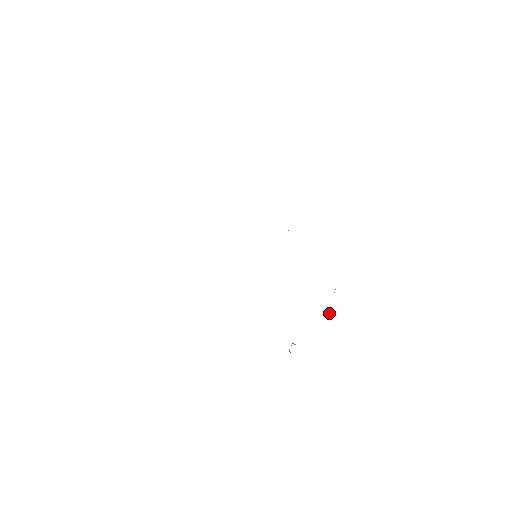
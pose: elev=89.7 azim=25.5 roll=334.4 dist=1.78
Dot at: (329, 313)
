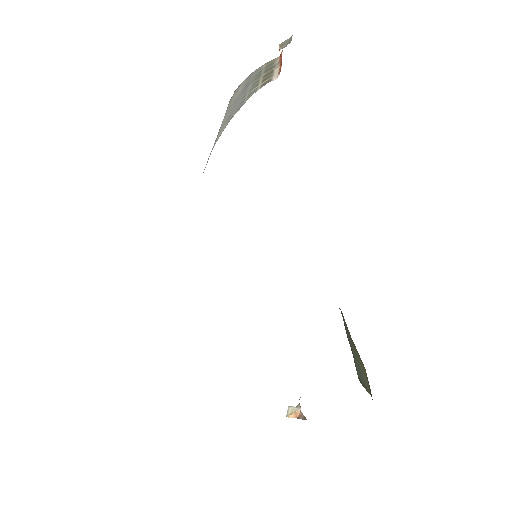
Dot at: occluded
